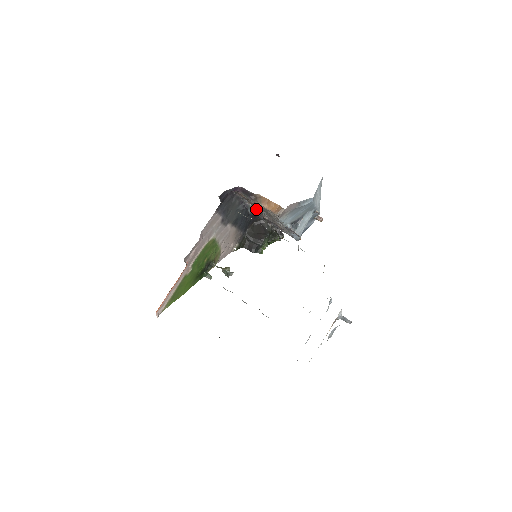
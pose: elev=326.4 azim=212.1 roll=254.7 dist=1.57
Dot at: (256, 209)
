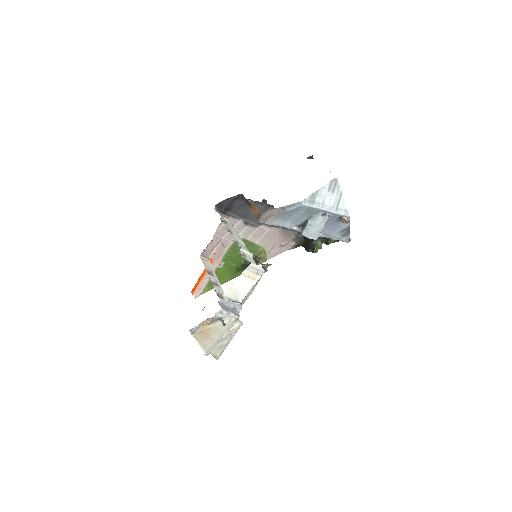
Dot at: occluded
